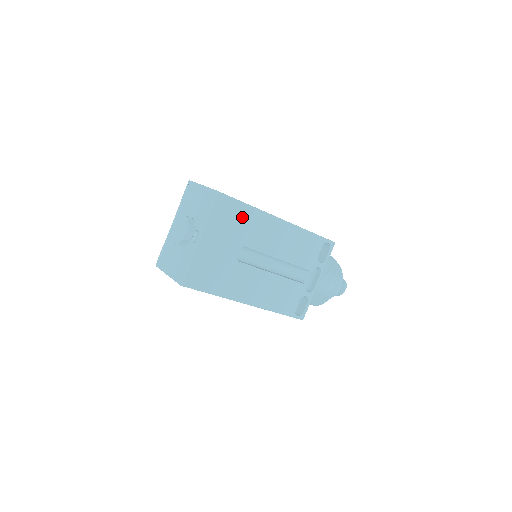
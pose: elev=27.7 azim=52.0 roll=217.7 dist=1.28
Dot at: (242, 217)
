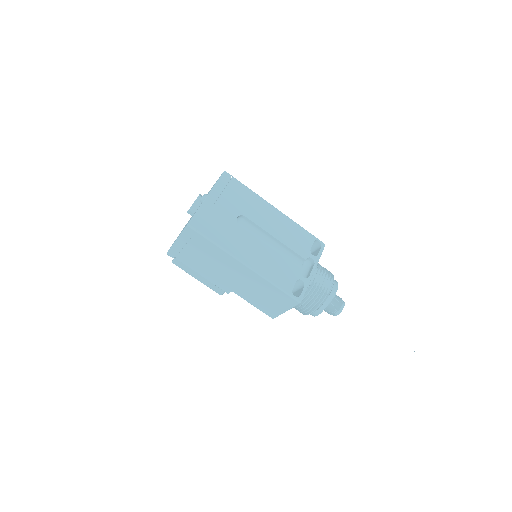
Dot at: (243, 194)
